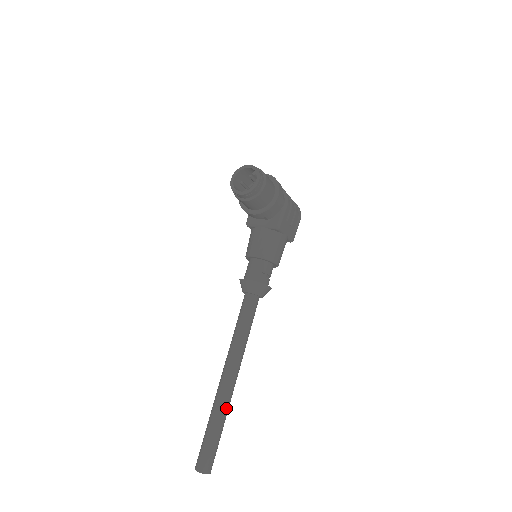
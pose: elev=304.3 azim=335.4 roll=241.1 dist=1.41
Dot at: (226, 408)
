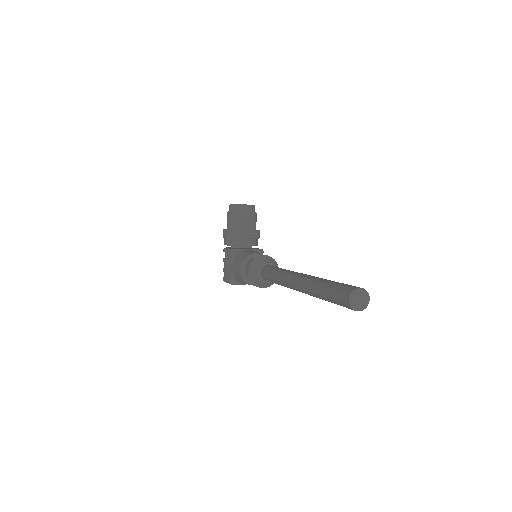
Dot at: occluded
